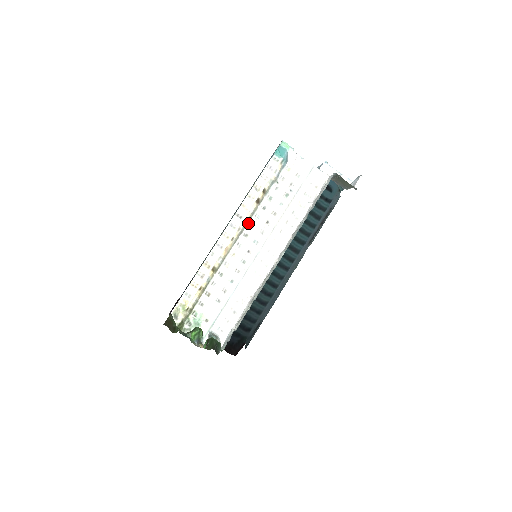
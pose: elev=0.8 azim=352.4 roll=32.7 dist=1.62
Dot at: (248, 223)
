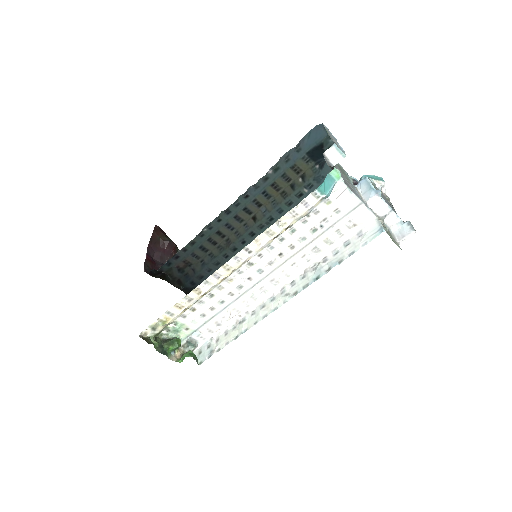
Dot at: (257, 253)
